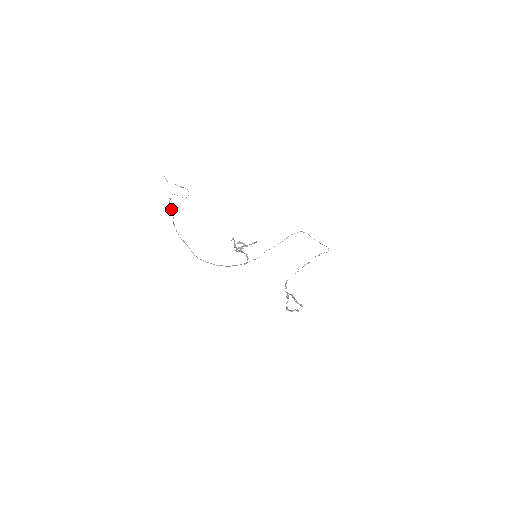
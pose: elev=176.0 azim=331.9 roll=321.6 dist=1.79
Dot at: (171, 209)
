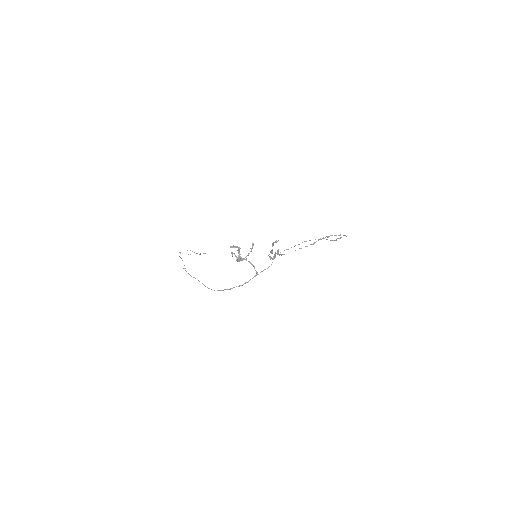
Dot at: (181, 258)
